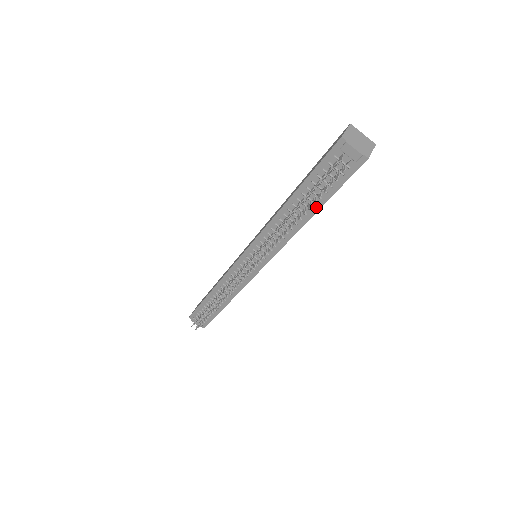
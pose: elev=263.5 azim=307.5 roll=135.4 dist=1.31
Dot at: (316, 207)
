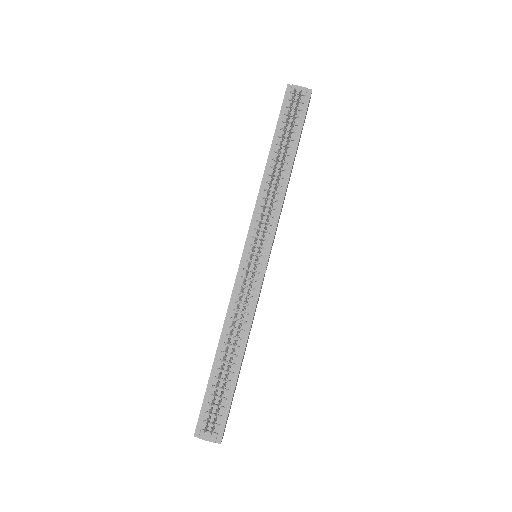
Dot at: (293, 151)
